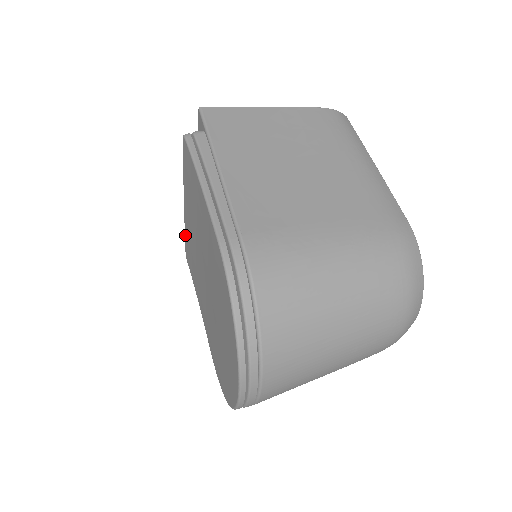
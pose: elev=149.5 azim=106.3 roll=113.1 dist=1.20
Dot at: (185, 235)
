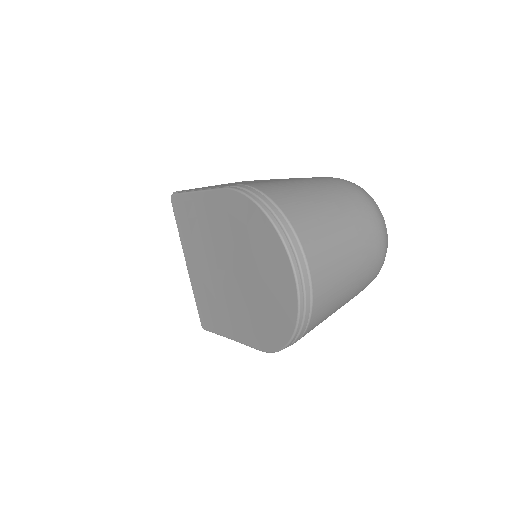
Dot at: (195, 298)
